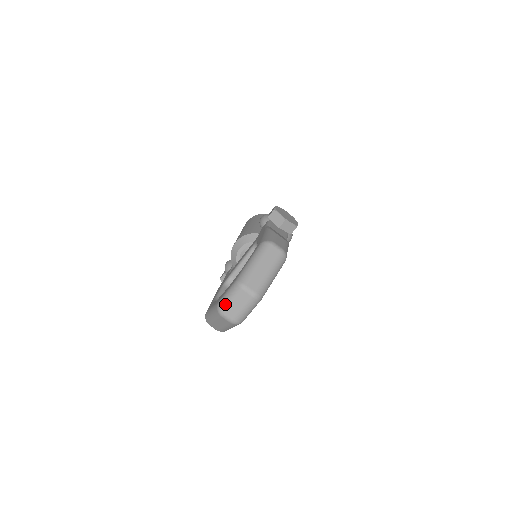
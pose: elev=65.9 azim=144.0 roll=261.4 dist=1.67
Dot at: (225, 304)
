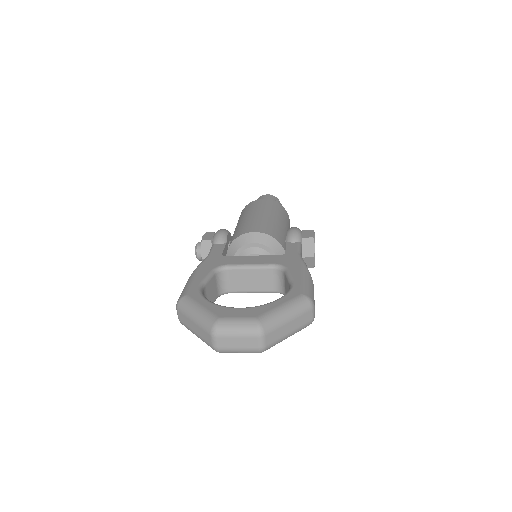
Dot at: (227, 330)
